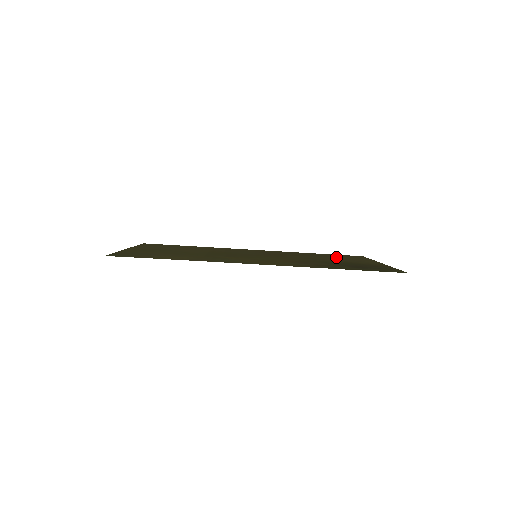
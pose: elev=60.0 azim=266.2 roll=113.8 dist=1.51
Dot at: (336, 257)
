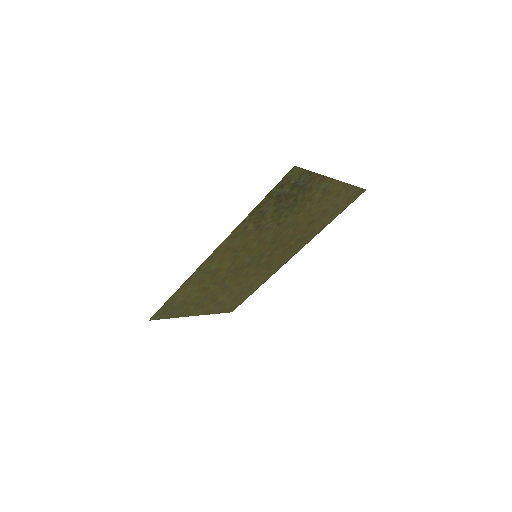
Dot at: (326, 209)
